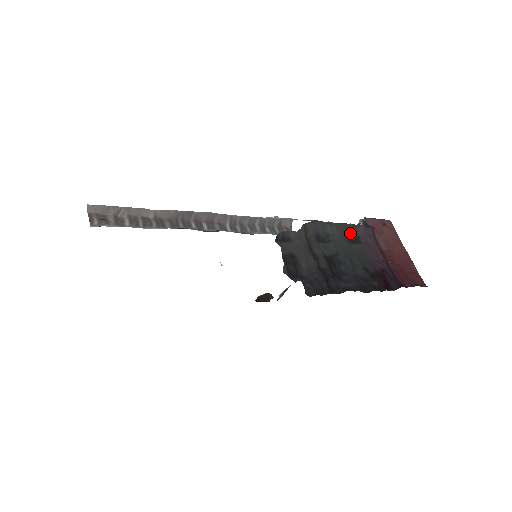
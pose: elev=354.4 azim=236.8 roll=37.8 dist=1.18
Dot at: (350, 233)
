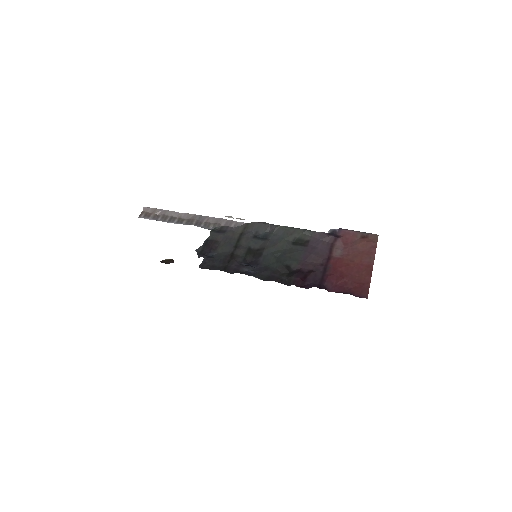
Dot at: (299, 237)
